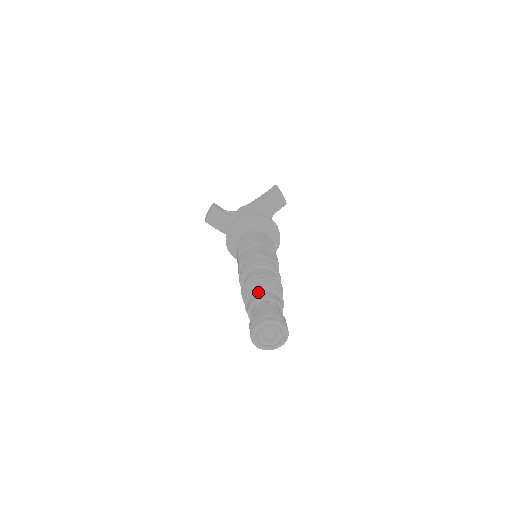
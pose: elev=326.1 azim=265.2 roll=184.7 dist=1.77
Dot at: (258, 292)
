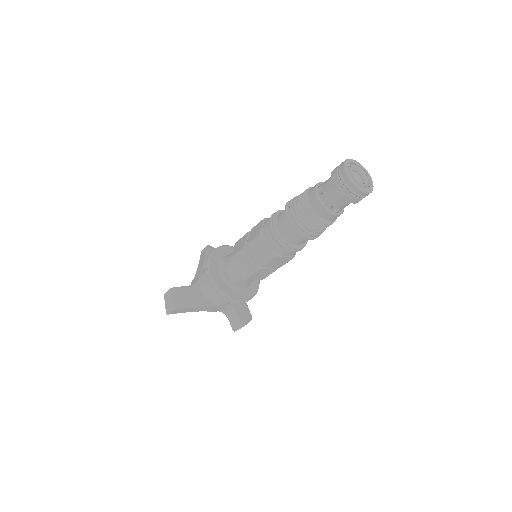
Dot at: (307, 191)
